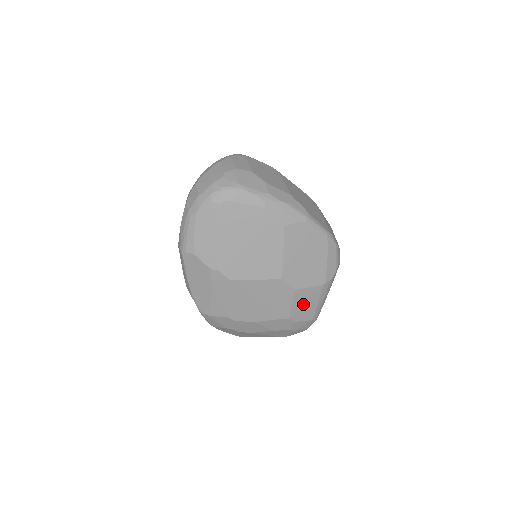
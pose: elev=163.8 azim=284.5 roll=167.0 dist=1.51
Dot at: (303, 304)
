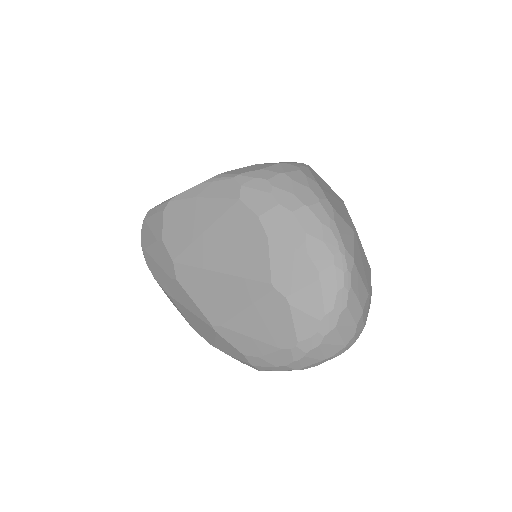
Dot at: occluded
